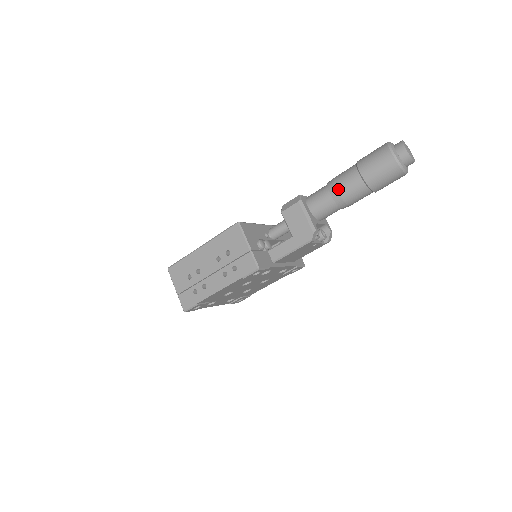
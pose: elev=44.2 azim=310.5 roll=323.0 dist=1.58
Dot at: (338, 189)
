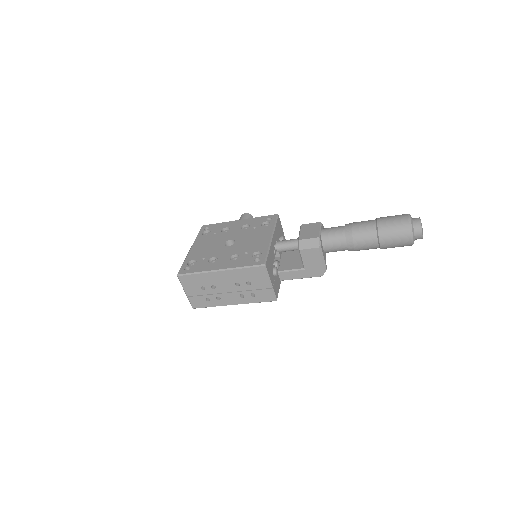
Dot at: (355, 245)
